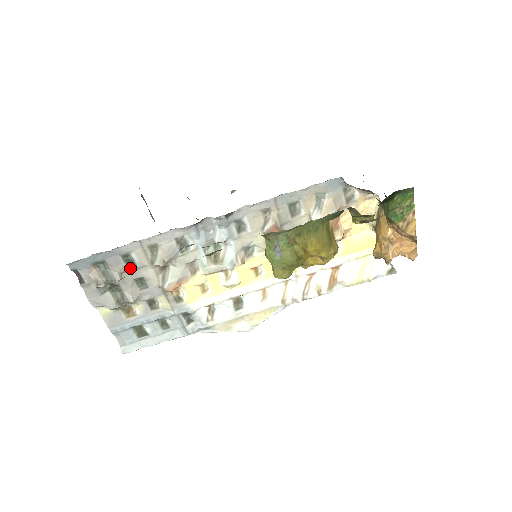
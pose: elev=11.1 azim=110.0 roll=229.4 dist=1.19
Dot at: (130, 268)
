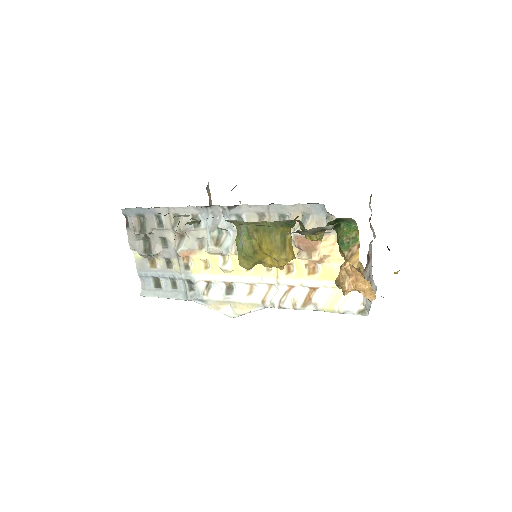
Dot at: (159, 227)
